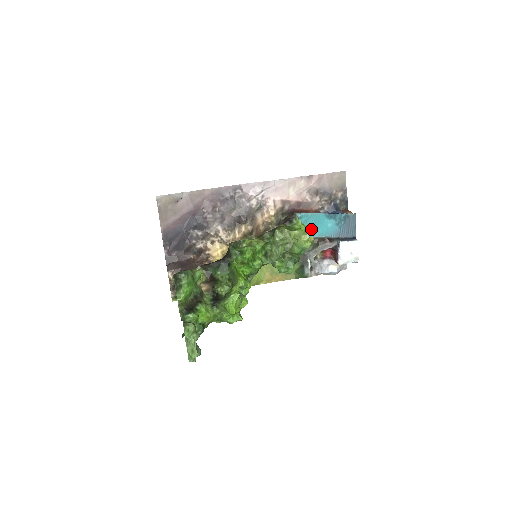
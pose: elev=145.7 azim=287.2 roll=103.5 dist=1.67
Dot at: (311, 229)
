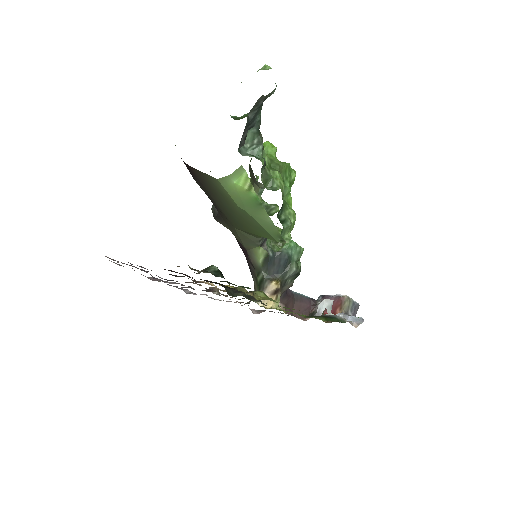
Dot at: occluded
